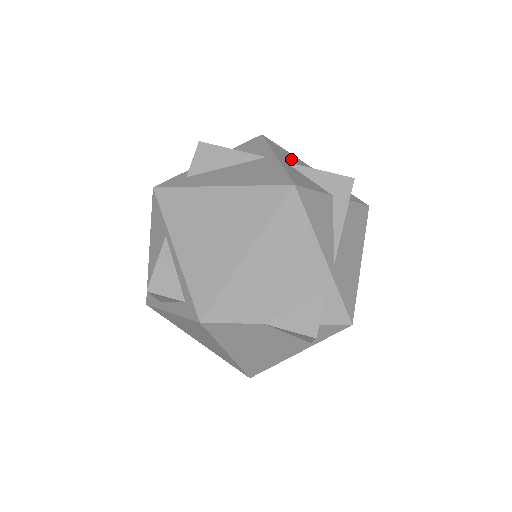
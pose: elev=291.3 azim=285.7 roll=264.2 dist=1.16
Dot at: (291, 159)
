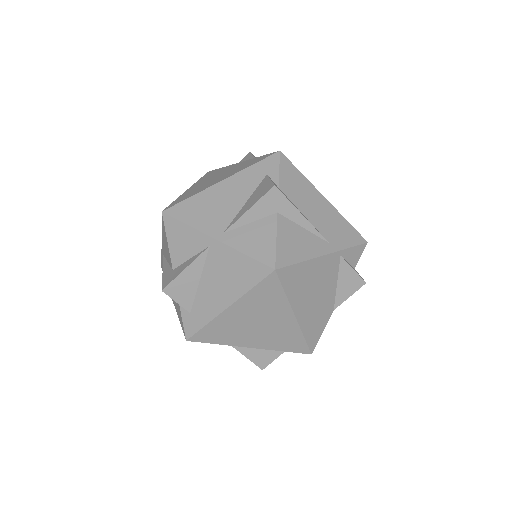
Dot at: (211, 211)
